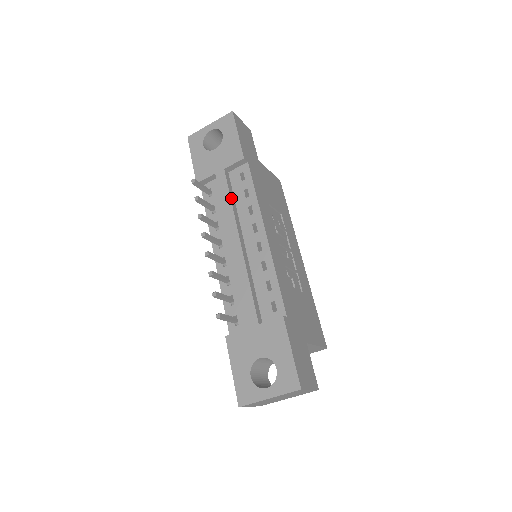
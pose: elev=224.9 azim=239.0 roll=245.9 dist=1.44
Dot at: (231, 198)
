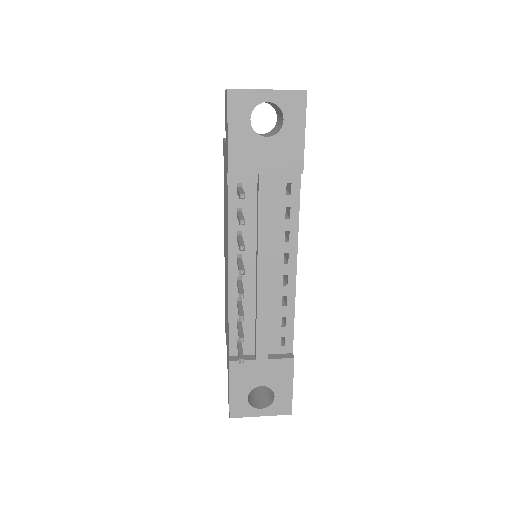
Dot at: (271, 217)
